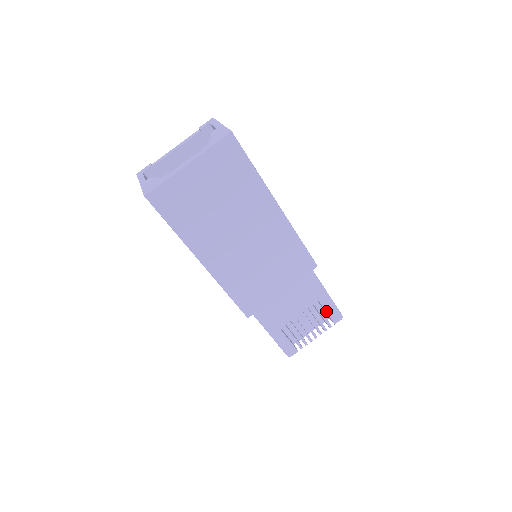
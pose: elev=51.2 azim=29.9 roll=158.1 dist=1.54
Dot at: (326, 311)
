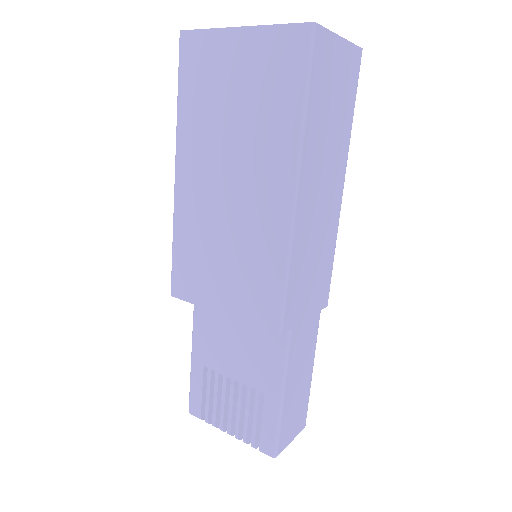
Dot at: (263, 419)
